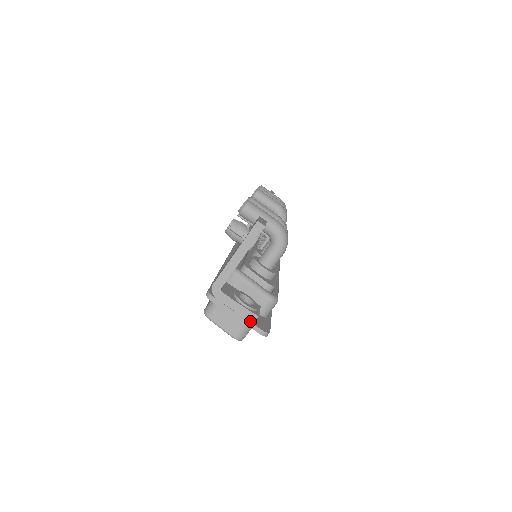
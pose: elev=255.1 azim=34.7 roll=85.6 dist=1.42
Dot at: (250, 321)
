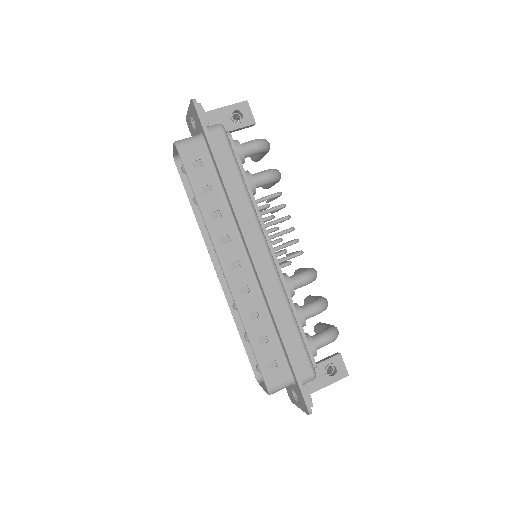
Dot at: occluded
